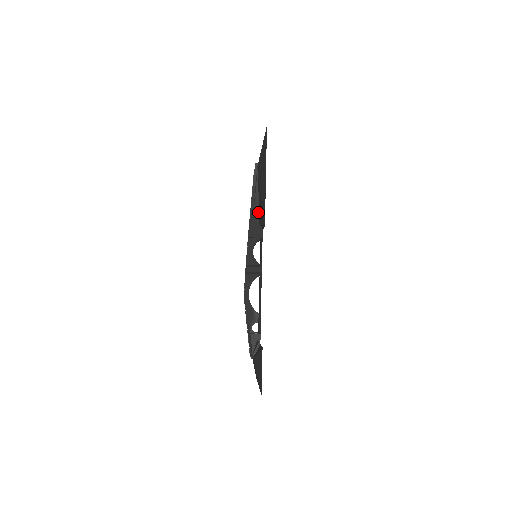
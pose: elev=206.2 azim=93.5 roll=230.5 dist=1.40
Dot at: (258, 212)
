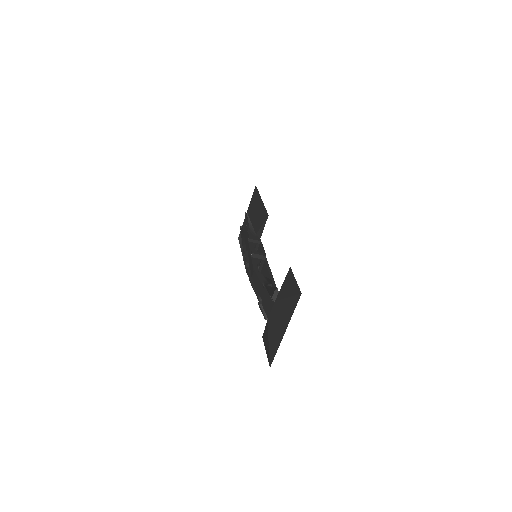
Dot at: (254, 230)
